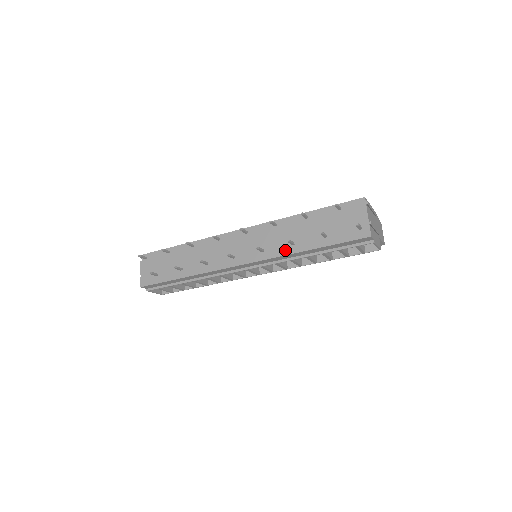
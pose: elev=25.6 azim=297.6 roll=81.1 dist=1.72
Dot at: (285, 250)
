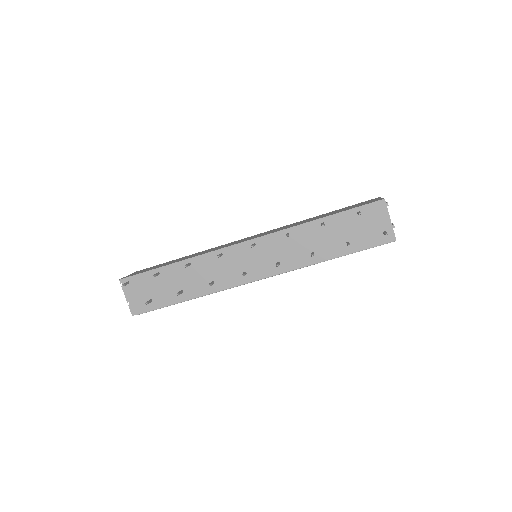
Dot at: (305, 261)
